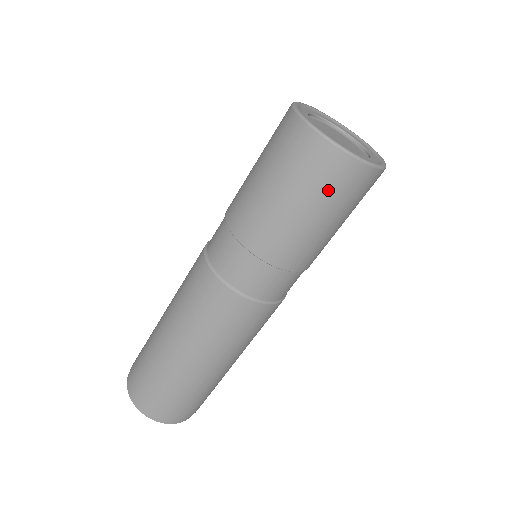
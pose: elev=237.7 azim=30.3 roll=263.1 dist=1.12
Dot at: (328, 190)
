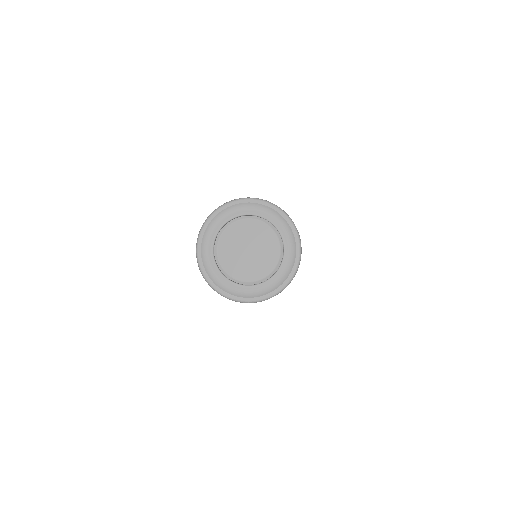
Dot at: occluded
